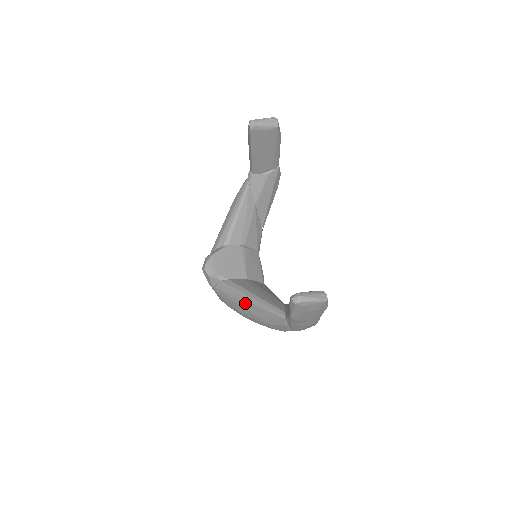
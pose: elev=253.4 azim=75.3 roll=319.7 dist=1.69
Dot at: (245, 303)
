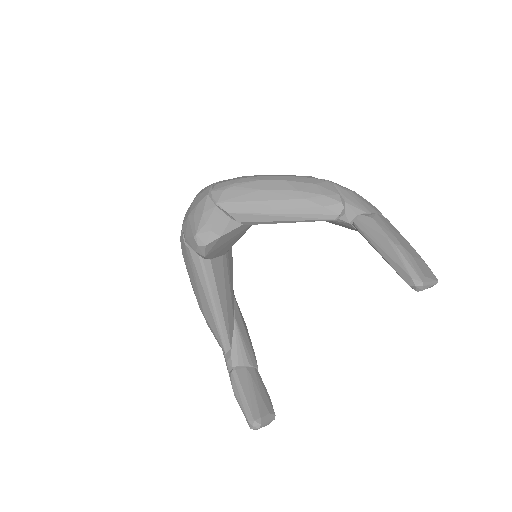
Dot at: (205, 300)
